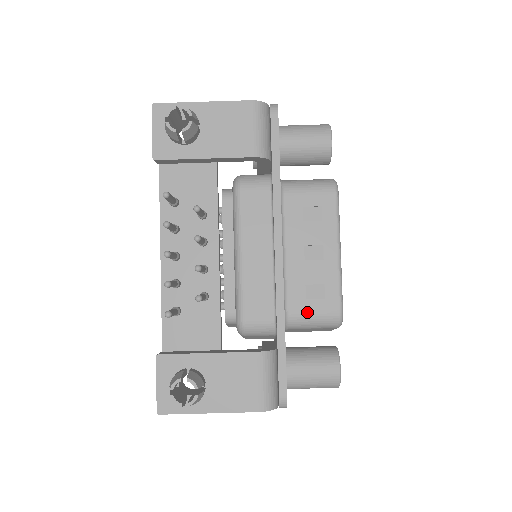
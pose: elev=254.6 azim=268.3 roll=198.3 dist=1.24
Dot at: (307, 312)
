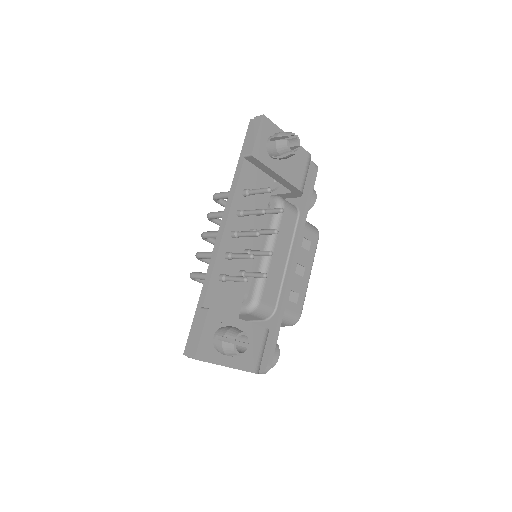
Dot at: (287, 309)
